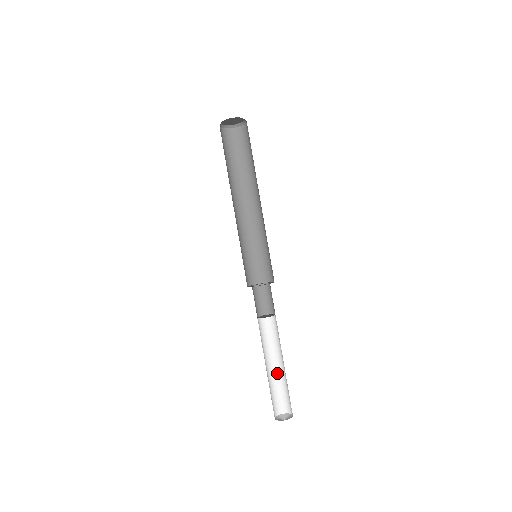
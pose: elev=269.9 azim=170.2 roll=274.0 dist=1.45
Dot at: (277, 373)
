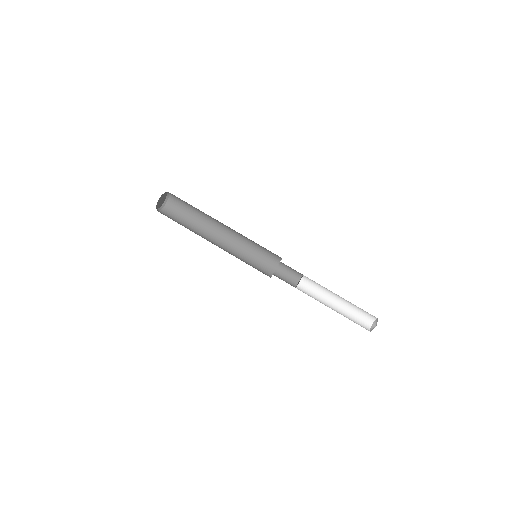
Dot at: (346, 301)
